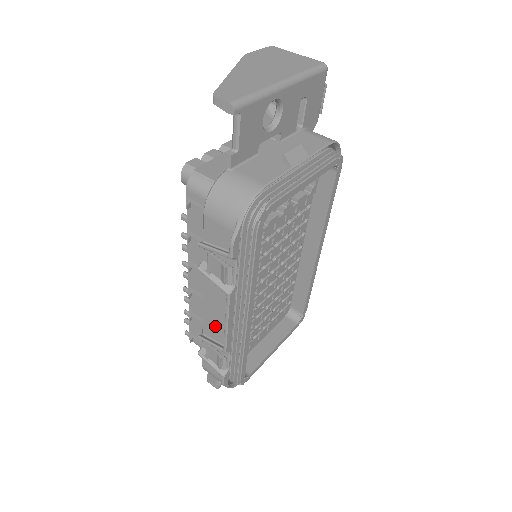
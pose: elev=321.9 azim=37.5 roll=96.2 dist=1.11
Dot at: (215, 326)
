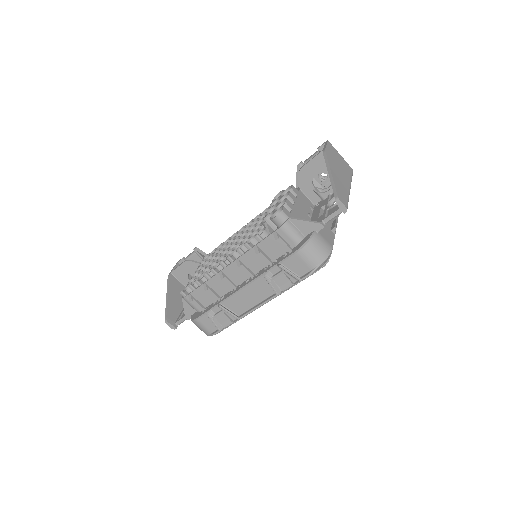
Dot at: (240, 303)
